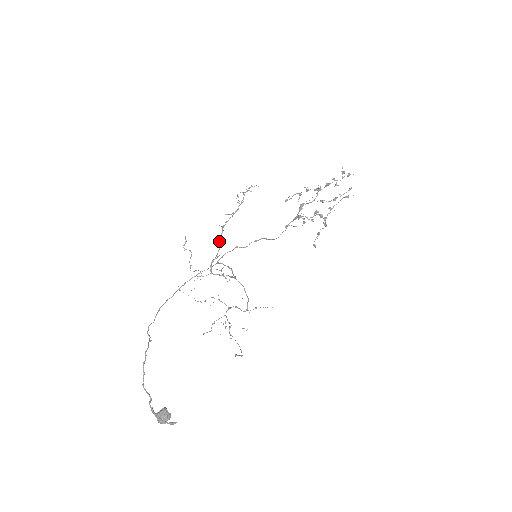
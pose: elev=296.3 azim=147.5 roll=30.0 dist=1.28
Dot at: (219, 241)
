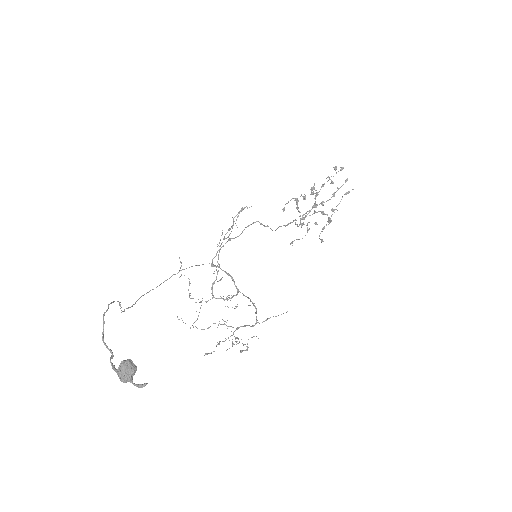
Dot at: occluded
